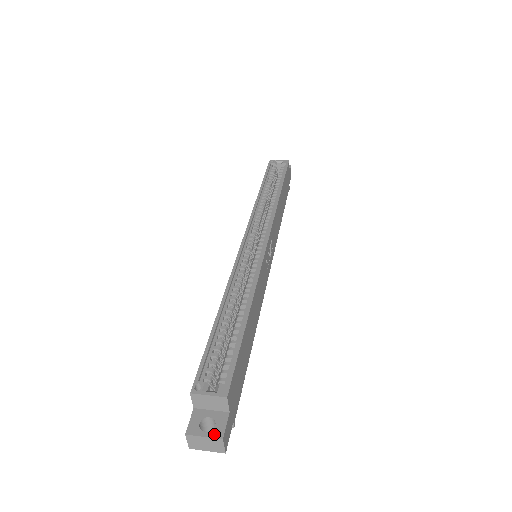
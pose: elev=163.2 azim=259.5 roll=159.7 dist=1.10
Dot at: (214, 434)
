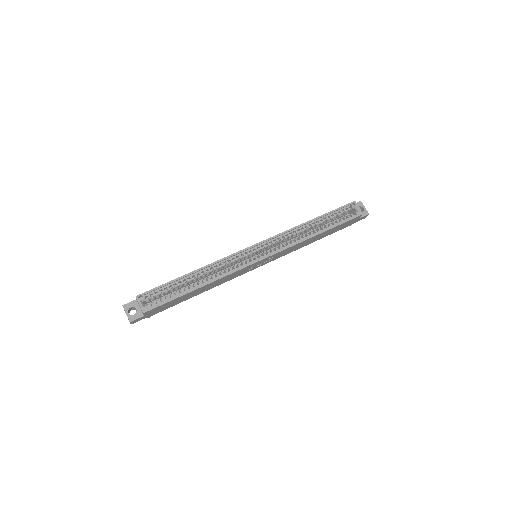
Dot at: (130, 317)
